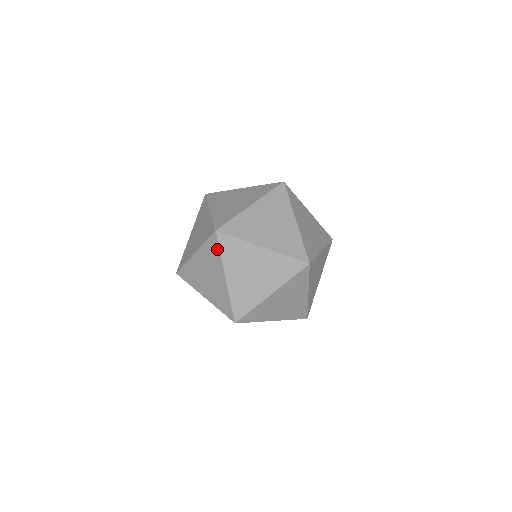
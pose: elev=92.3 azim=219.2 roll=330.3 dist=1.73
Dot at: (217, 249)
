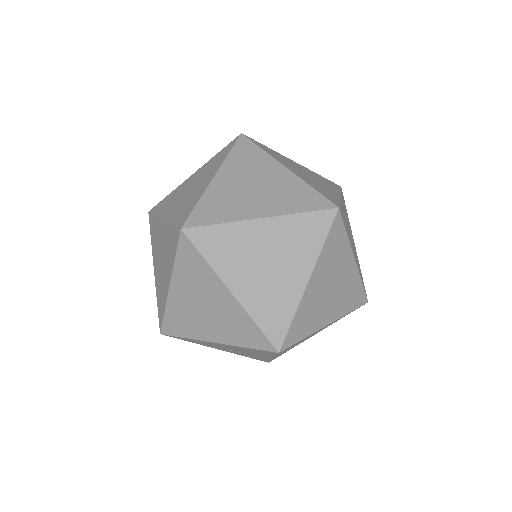
Dot at: (323, 234)
